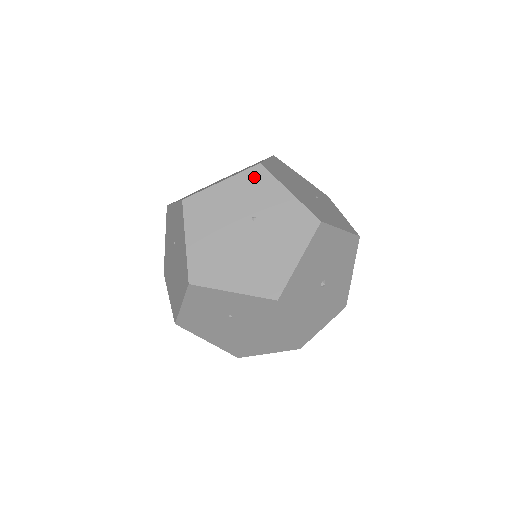
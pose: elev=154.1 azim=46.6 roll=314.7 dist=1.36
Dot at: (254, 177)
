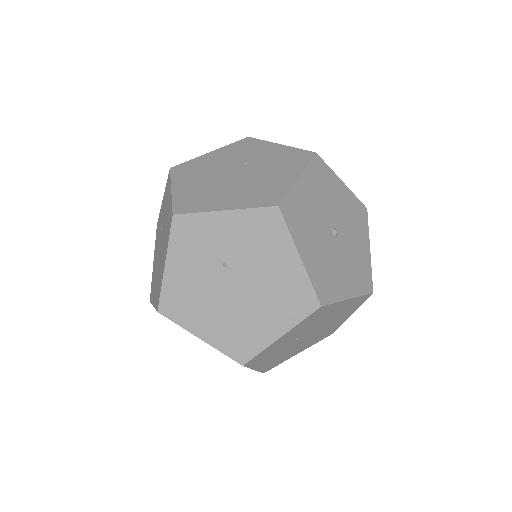
Dot at: (243, 144)
